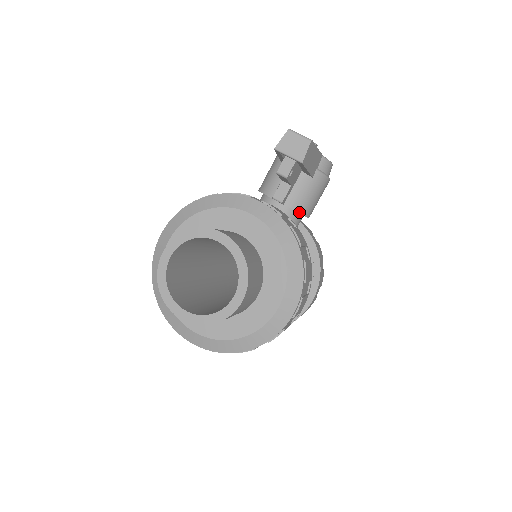
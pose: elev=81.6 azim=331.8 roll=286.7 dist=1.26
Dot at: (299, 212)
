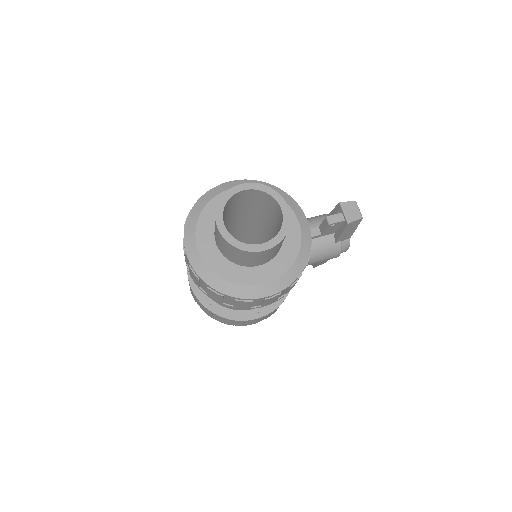
Dot at: occluded
